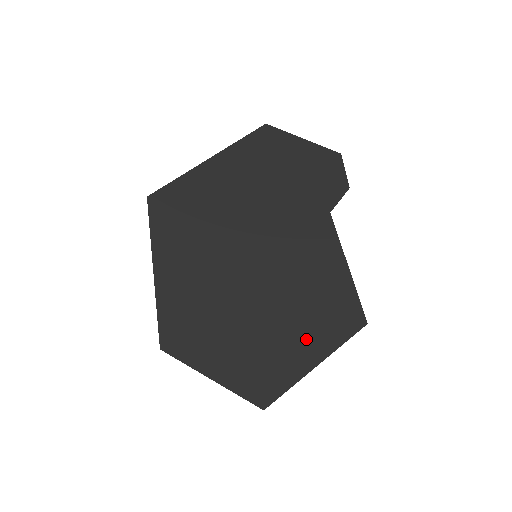
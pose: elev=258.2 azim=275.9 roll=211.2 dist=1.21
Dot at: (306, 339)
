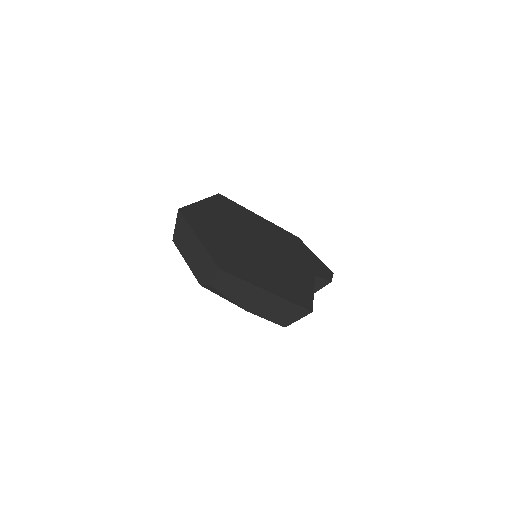
Dot at: (269, 281)
